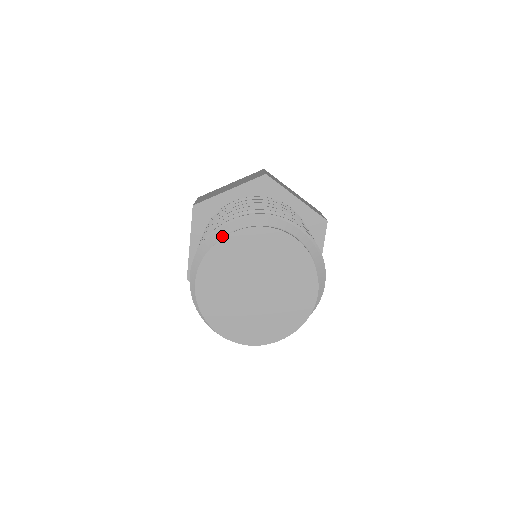
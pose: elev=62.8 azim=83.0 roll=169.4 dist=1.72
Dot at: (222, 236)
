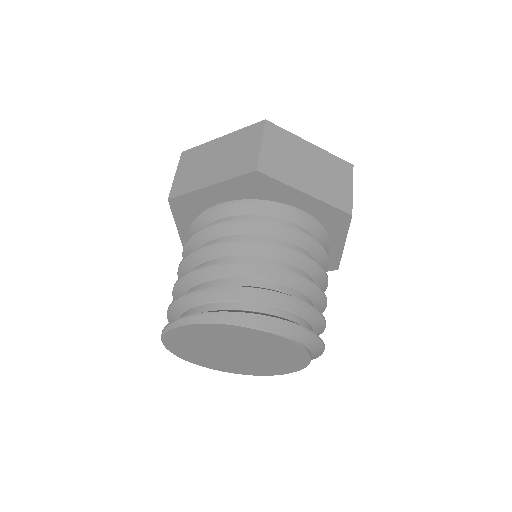
Dot at: (261, 328)
